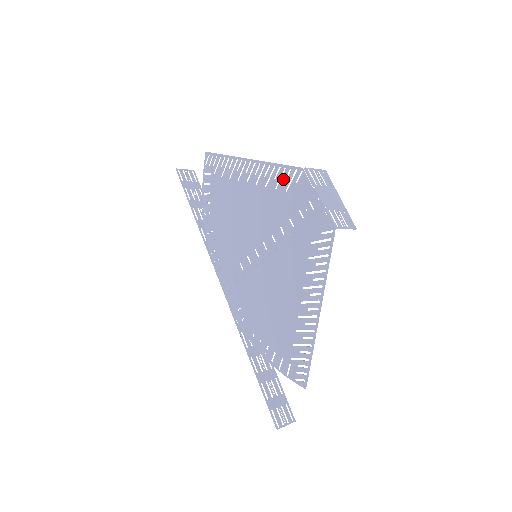
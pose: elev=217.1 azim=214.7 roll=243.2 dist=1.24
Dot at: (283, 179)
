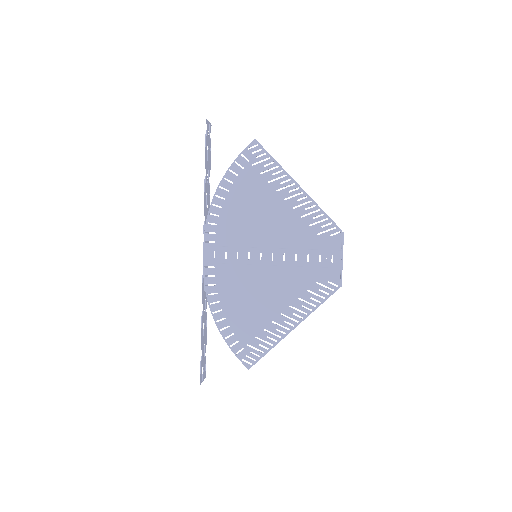
Dot at: (321, 224)
